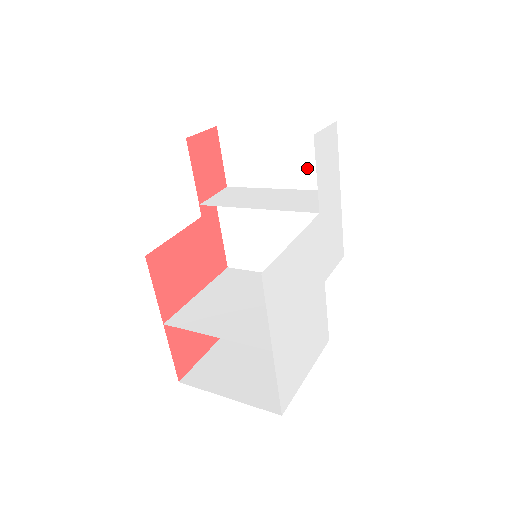
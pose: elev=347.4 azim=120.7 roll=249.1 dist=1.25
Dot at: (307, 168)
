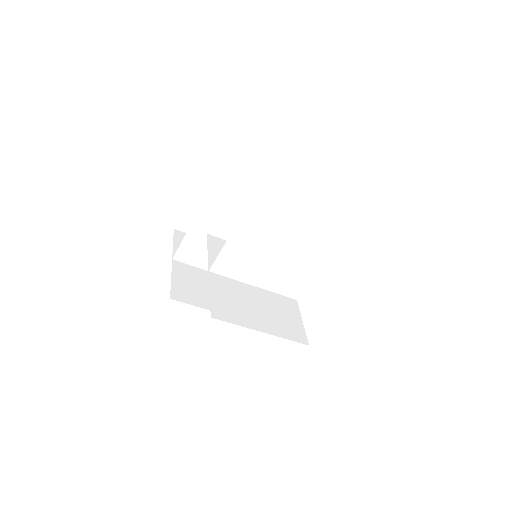
Dot at: occluded
